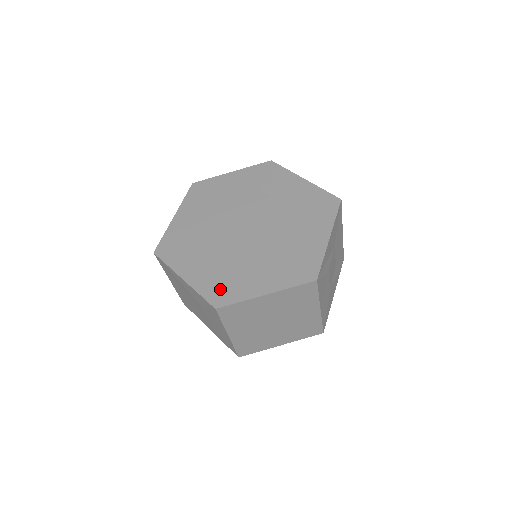
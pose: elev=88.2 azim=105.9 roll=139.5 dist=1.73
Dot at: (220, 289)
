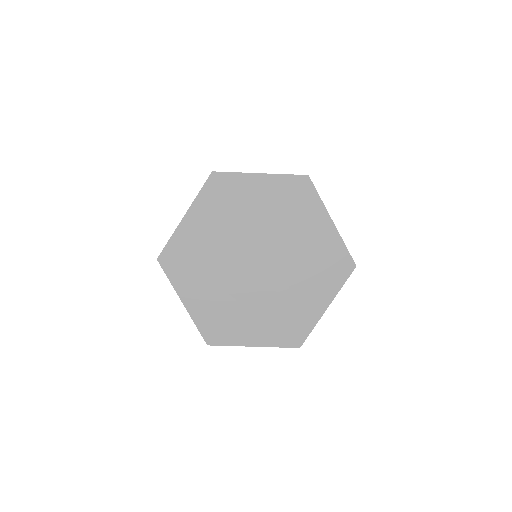
Dot at: (215, 327)
